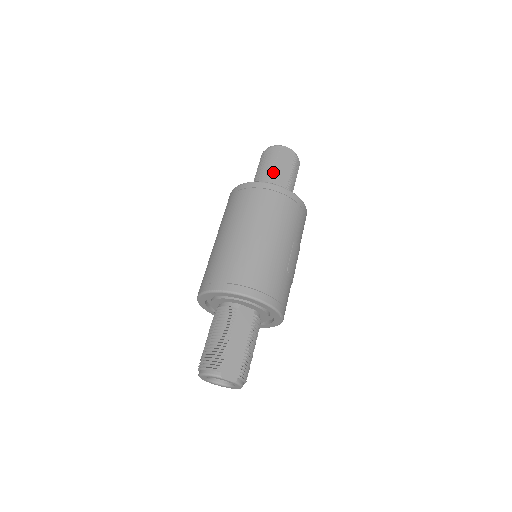
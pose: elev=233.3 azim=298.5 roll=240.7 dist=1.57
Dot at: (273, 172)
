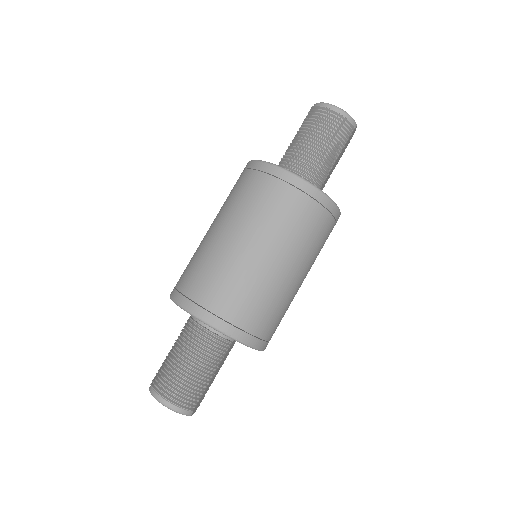
Dot at: occluded
